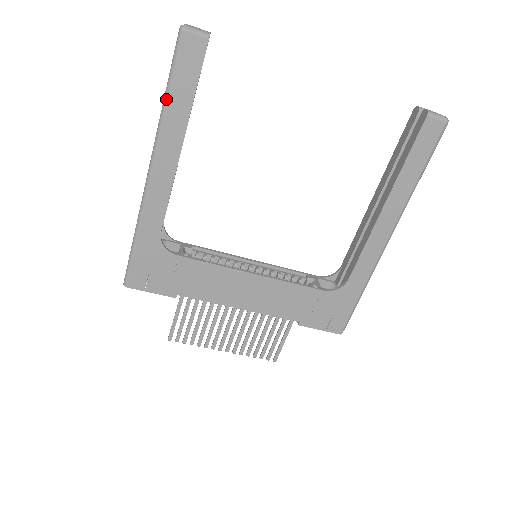
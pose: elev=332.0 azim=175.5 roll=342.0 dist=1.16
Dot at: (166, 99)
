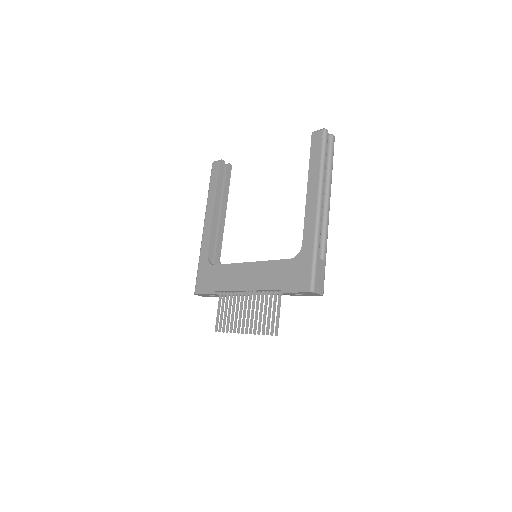
Dot at: (208, 191)
